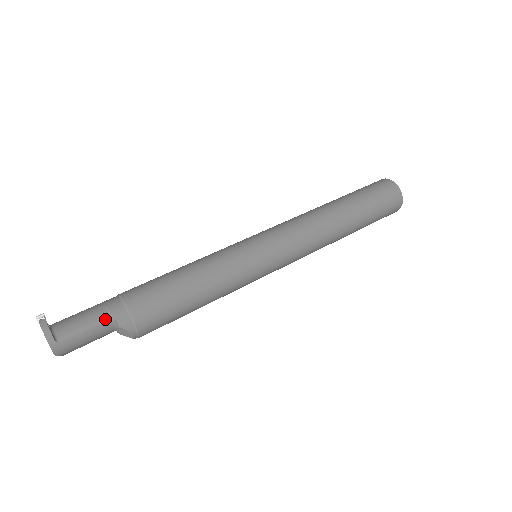
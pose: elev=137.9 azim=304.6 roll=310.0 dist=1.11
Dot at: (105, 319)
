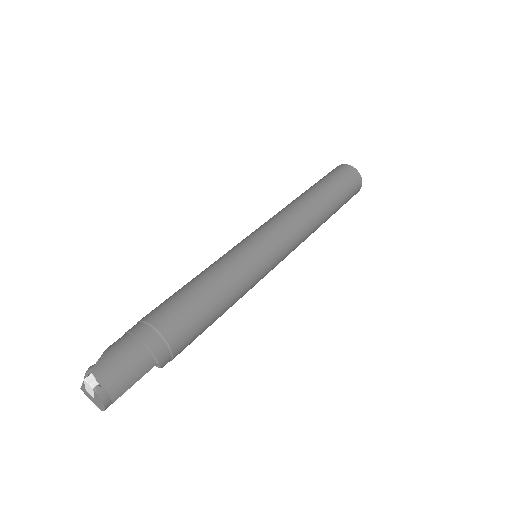
Dot at: (152, 367)
